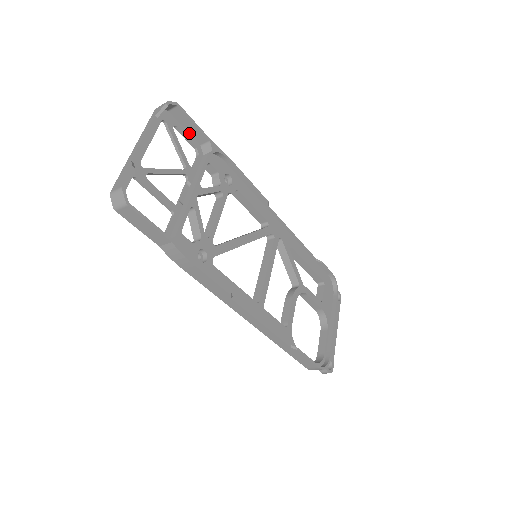
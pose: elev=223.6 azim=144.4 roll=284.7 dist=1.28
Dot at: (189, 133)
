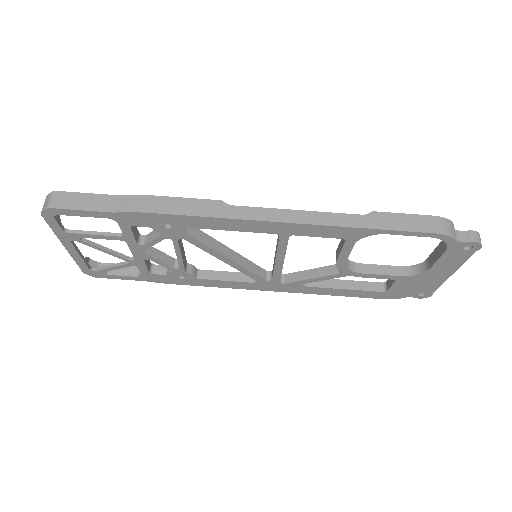
Dot at: (125, 276)
